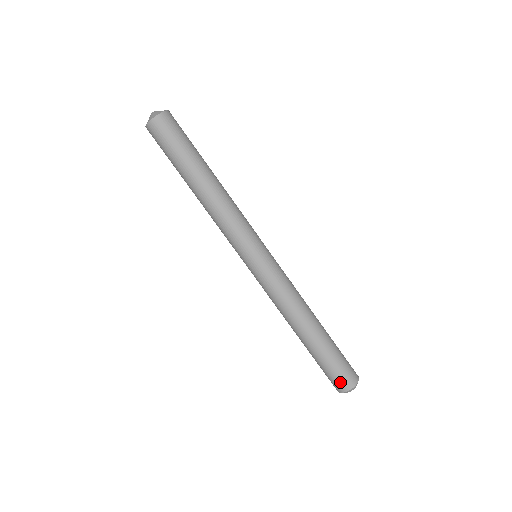
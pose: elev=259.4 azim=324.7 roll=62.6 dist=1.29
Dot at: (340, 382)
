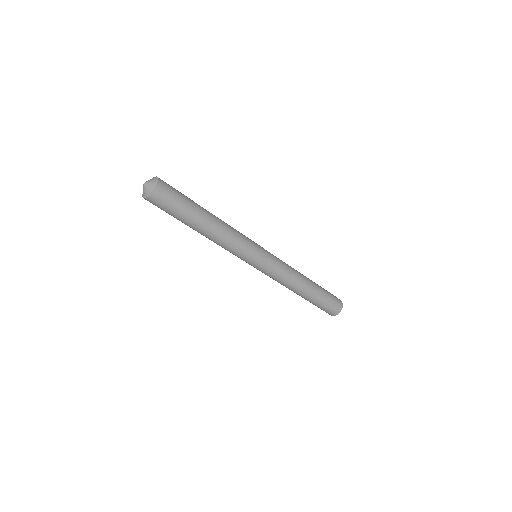
Dot at: (331, 312)
